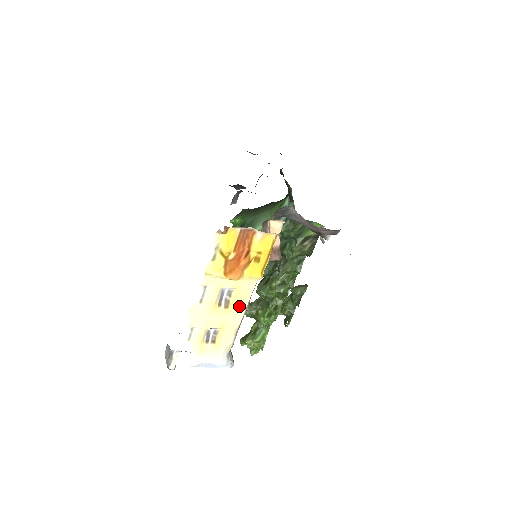
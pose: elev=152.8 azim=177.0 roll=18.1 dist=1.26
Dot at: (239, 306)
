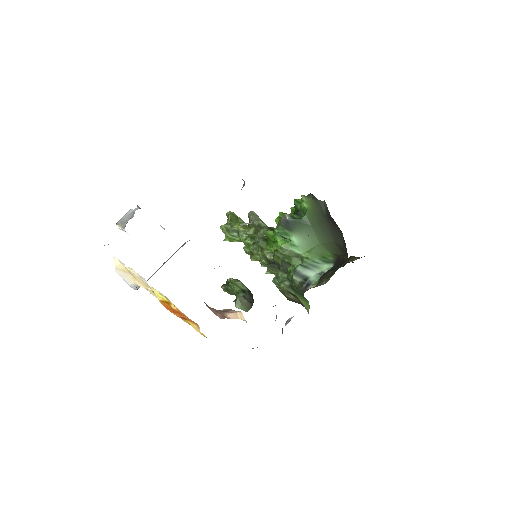
Dot at: occluded
